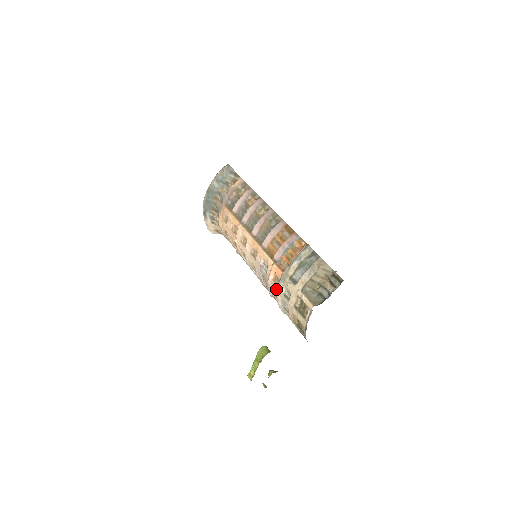
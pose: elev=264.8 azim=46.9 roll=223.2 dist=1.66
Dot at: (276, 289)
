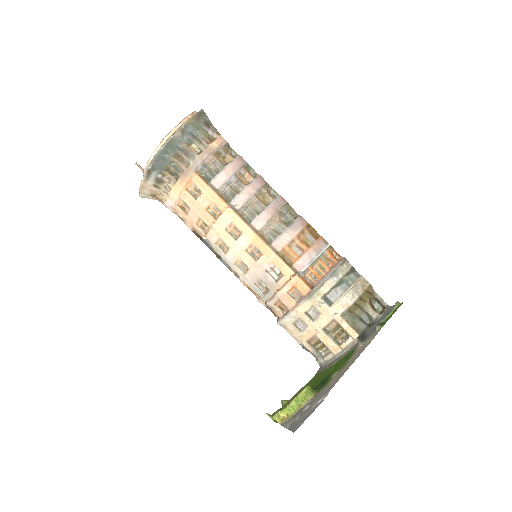
Dot at: (291, 304)
